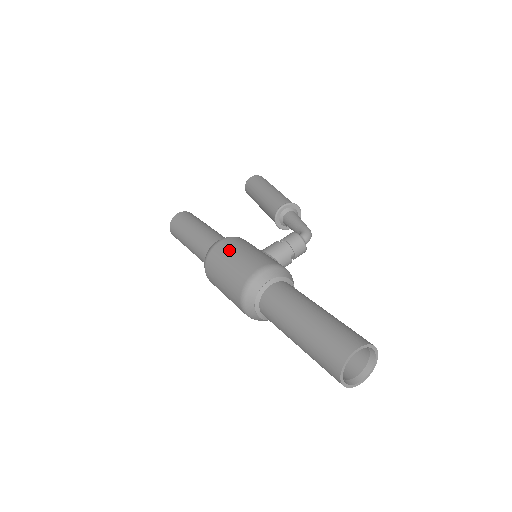
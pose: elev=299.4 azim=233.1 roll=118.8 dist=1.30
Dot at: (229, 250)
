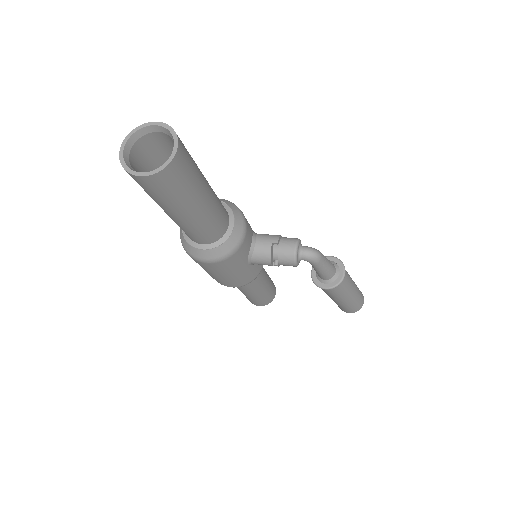
Dot at: occluded
